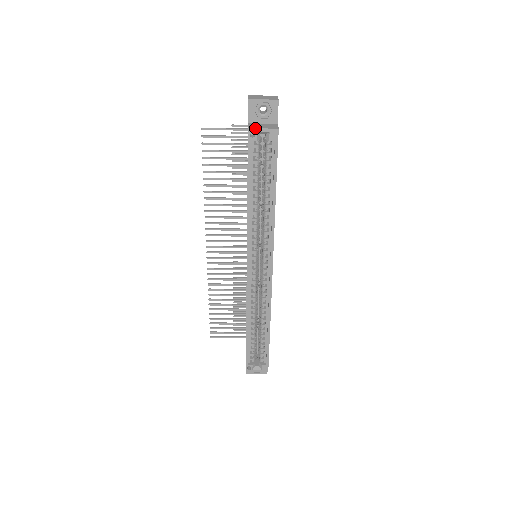
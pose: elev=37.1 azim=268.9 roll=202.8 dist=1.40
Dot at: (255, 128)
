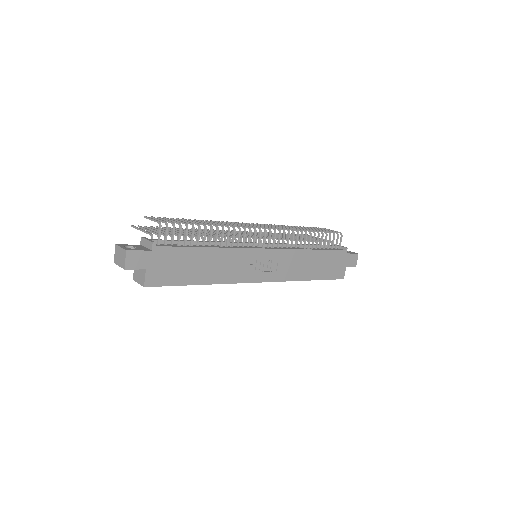
Dot at: (135, 281)
